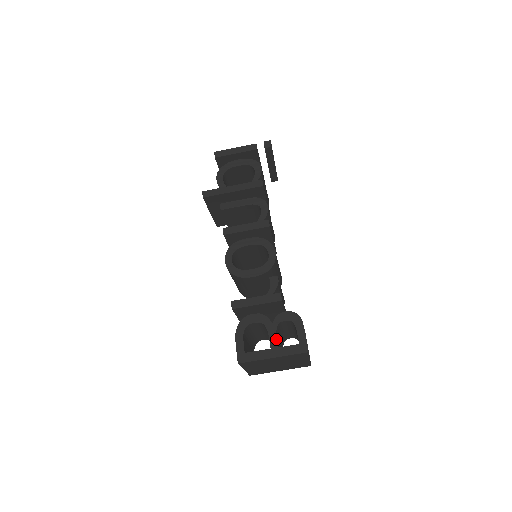
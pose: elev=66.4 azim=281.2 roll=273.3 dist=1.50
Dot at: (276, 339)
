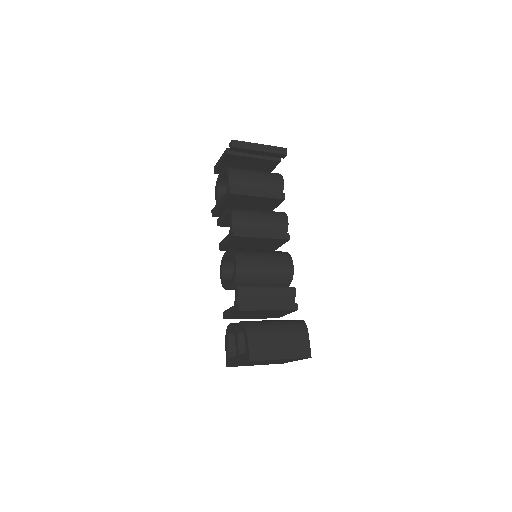
Dot at: (238, 347)
